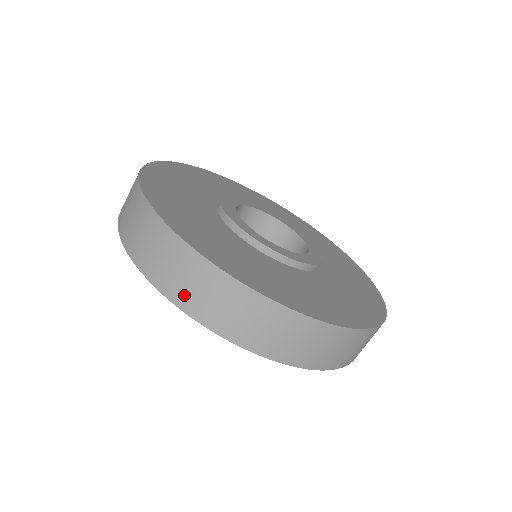
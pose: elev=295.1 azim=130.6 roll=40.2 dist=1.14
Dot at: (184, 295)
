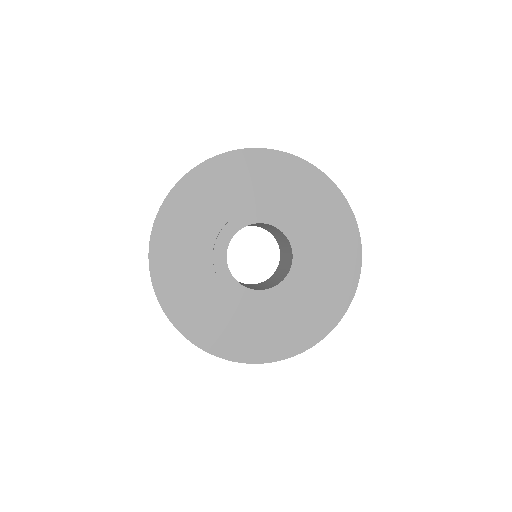
Dot at: occluded
